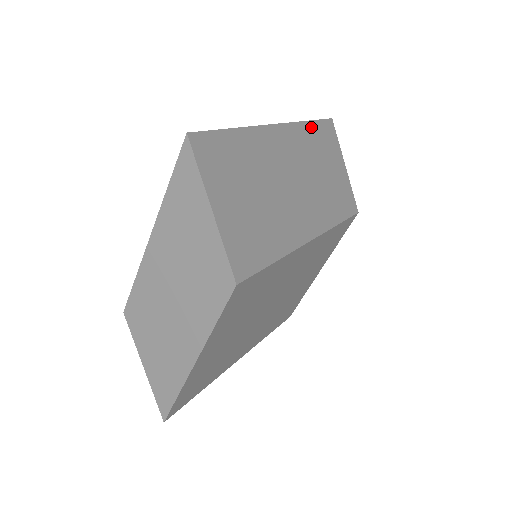
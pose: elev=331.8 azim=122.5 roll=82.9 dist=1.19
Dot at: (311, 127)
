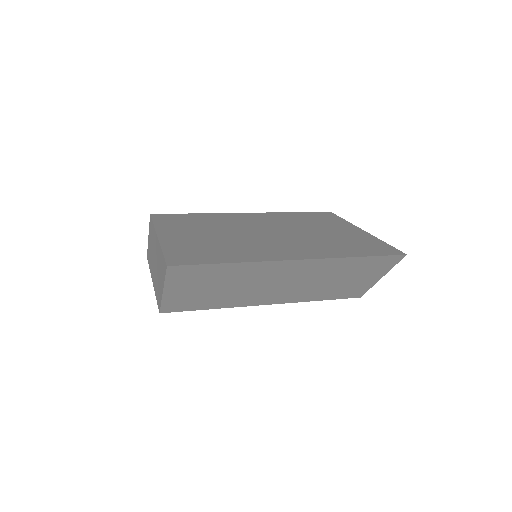
Dot at: (355, 260)
